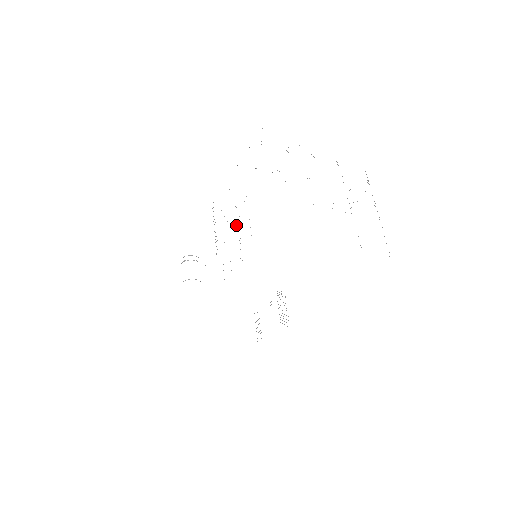
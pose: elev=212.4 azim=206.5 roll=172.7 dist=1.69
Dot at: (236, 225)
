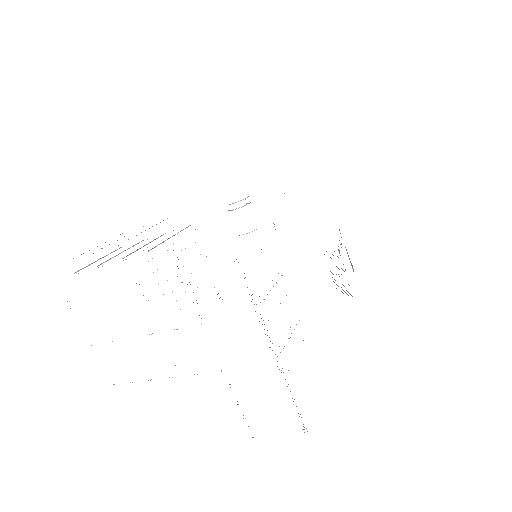
Dot at: occluded
